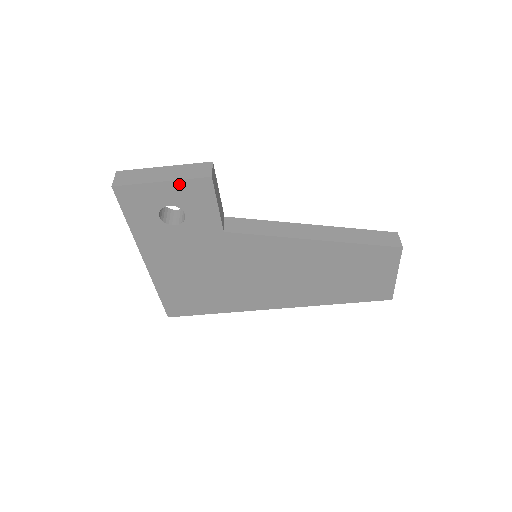
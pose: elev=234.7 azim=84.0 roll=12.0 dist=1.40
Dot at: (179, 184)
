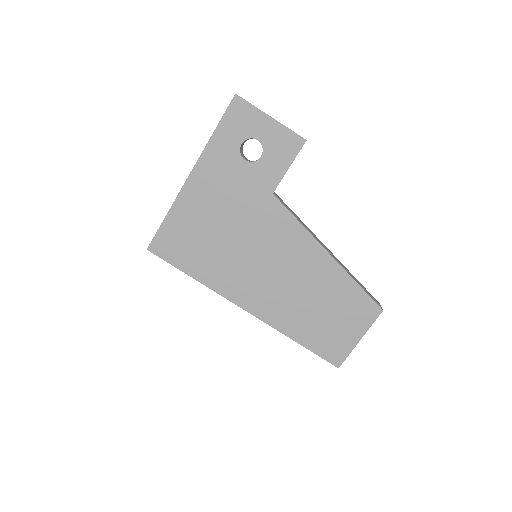
Dot at: (281, 128)
